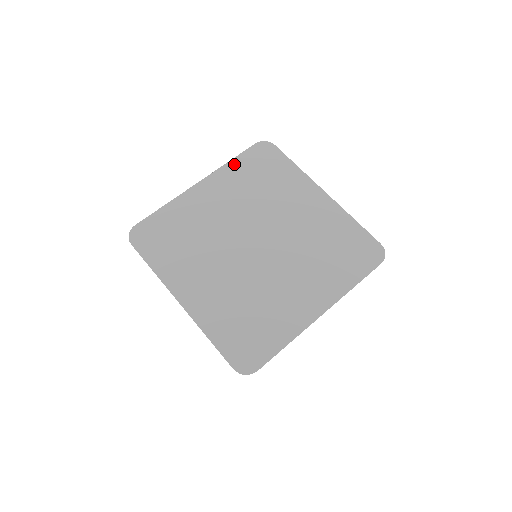
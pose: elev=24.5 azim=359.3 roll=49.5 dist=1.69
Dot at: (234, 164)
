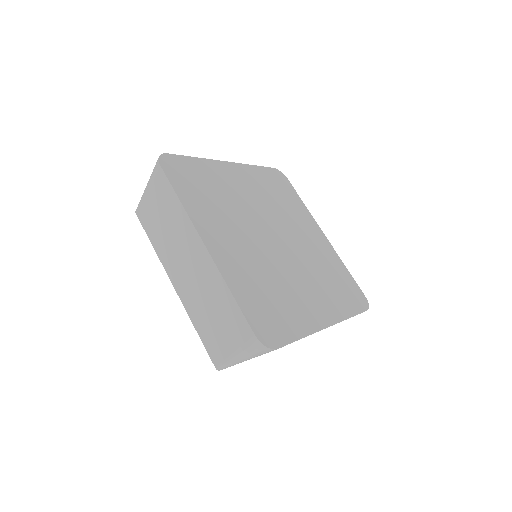
Dot at: (258, 170)
